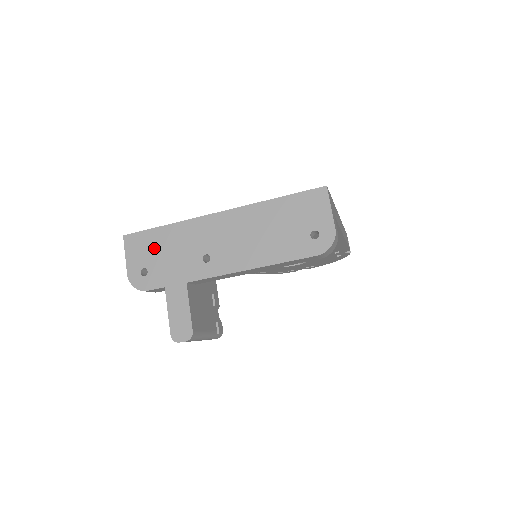
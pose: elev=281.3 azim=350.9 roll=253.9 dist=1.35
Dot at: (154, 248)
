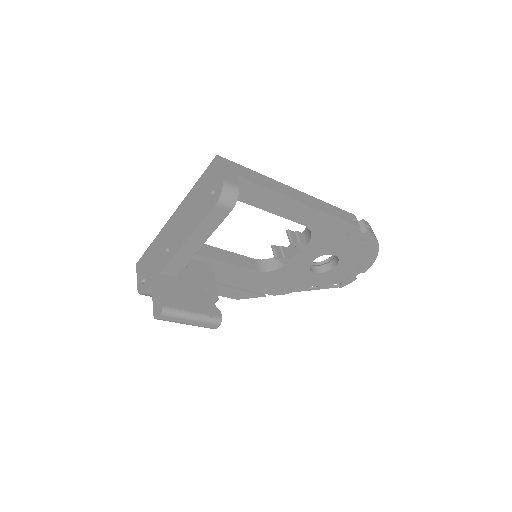
Dot at: (147, 262)
